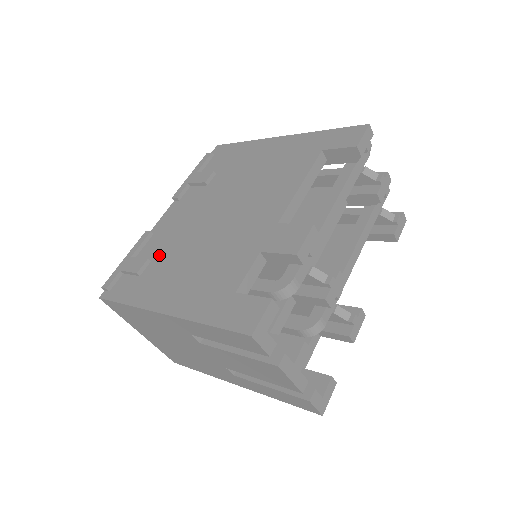
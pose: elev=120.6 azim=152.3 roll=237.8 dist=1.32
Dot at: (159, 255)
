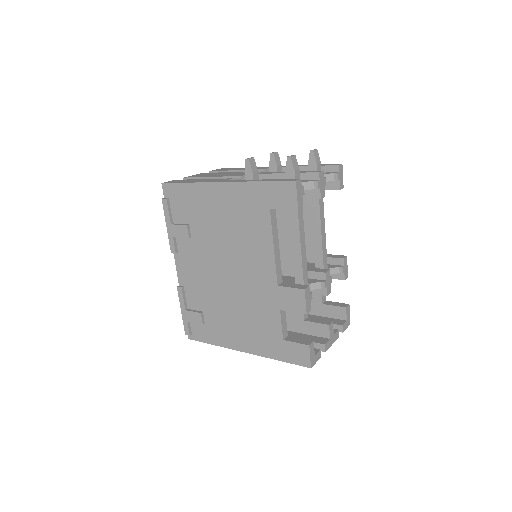
Dot at: (205, 307)
